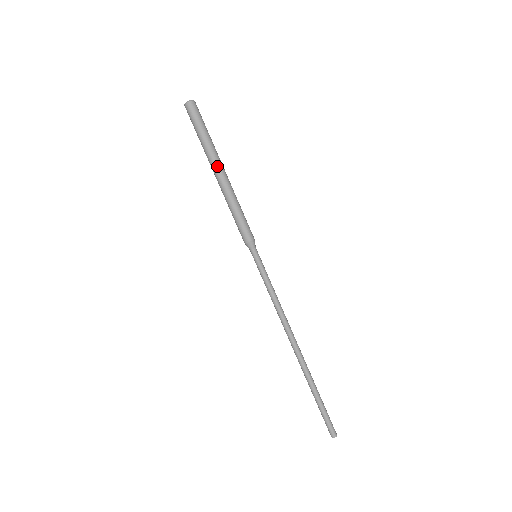
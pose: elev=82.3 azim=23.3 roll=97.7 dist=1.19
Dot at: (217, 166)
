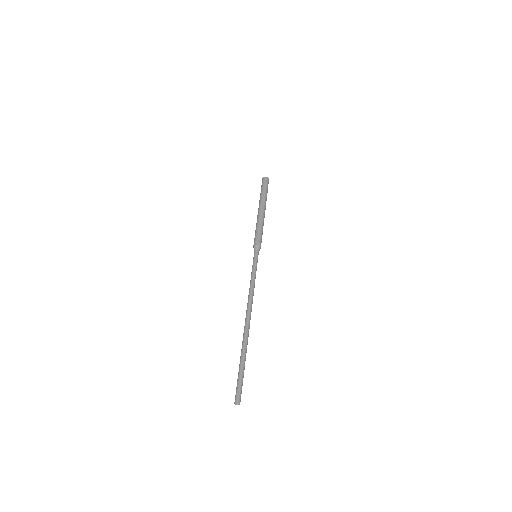
Dot at: (265, 206)
